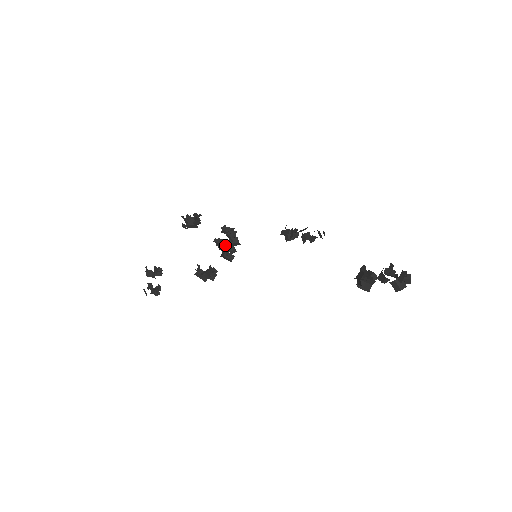
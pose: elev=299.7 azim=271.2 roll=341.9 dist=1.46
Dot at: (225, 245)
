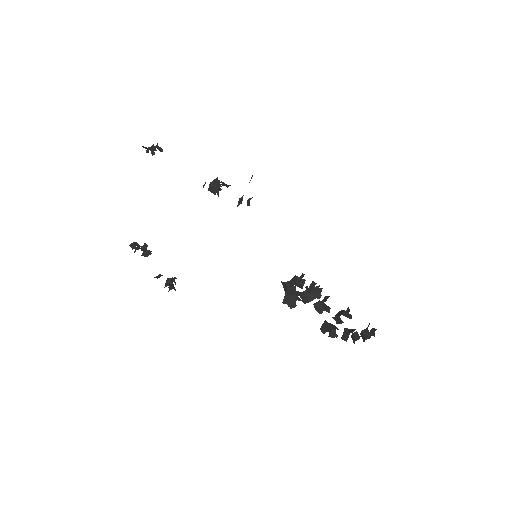
Dot at: occluded
